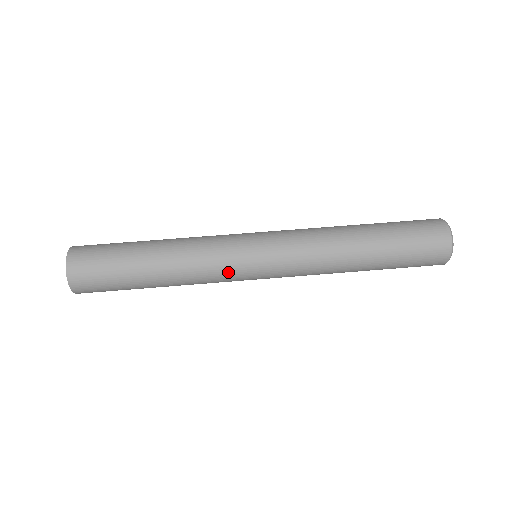
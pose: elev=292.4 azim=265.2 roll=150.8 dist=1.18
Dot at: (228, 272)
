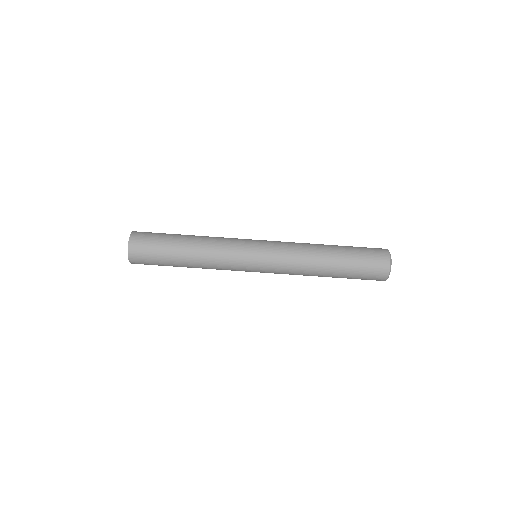
Dot at: (235, 268)
